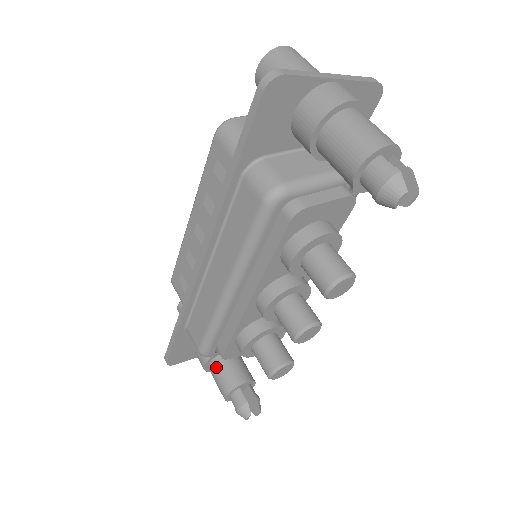
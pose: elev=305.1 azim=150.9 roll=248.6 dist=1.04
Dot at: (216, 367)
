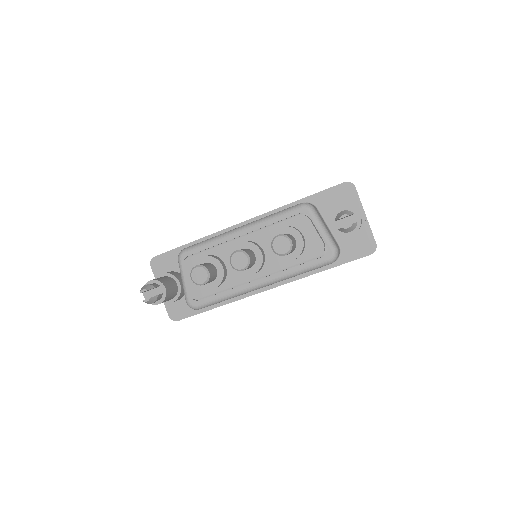
Dot at: (165, 277)
